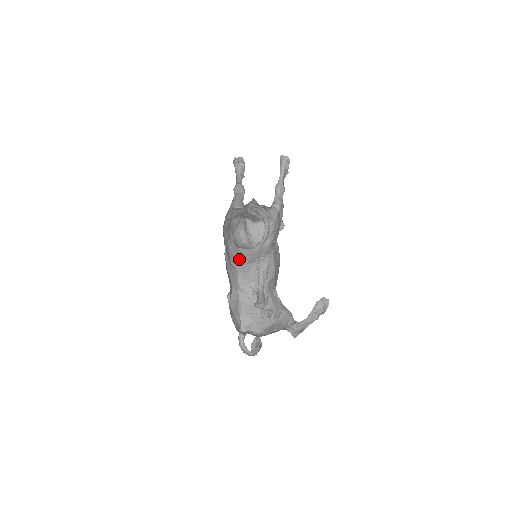
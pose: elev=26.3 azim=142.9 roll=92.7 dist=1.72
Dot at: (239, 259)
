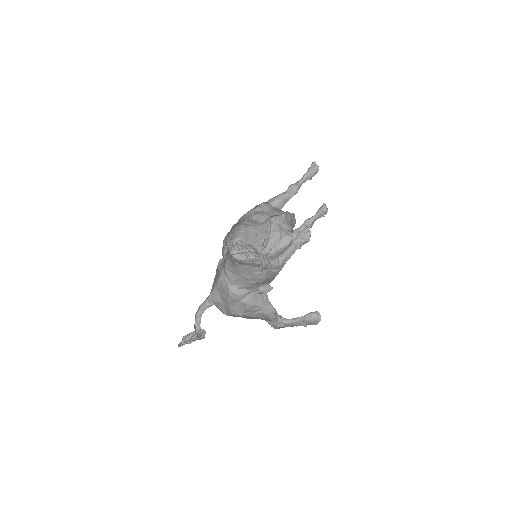
Dot at: occluded
